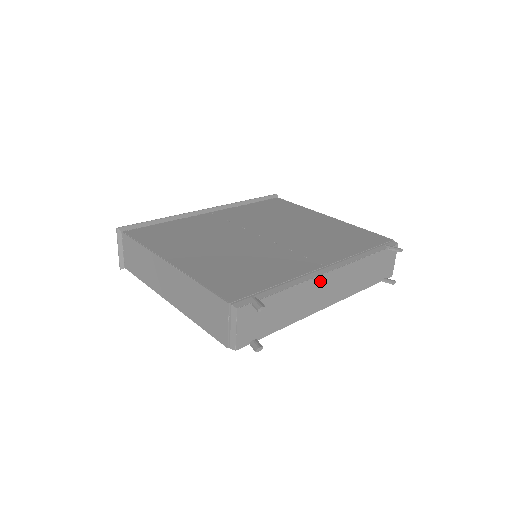
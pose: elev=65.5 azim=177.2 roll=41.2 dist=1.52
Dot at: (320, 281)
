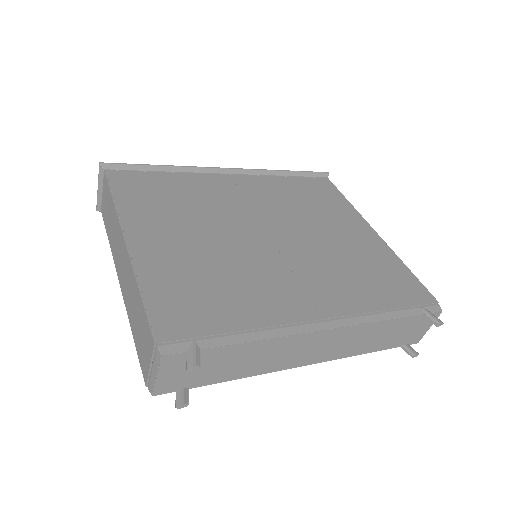
Dot at: (305, 338)
